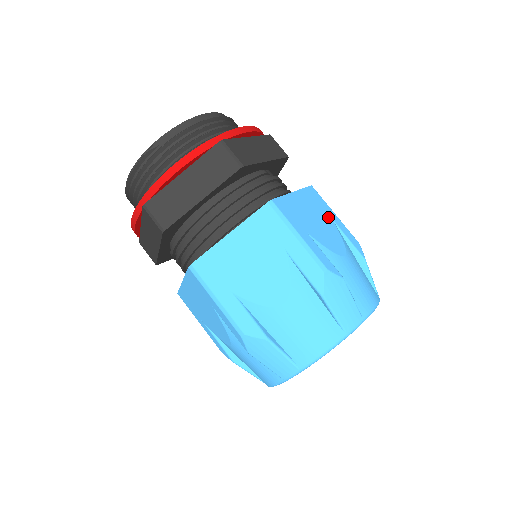
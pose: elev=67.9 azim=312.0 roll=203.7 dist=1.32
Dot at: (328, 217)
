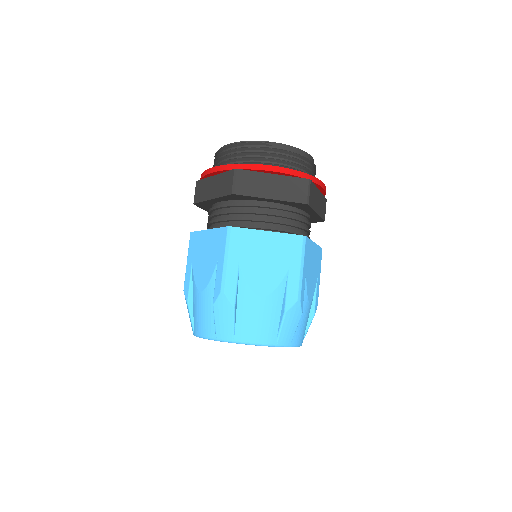
Dot at: (317, 274)
